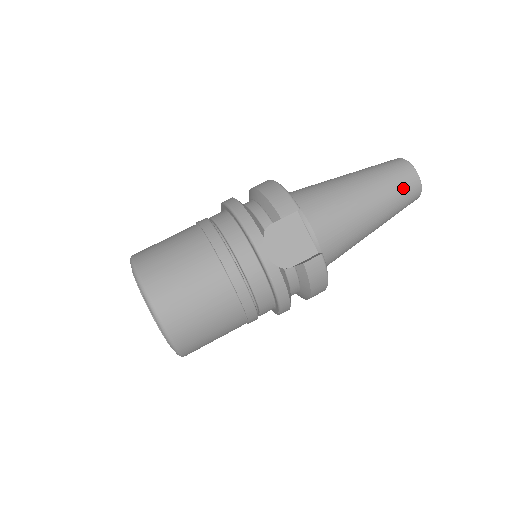
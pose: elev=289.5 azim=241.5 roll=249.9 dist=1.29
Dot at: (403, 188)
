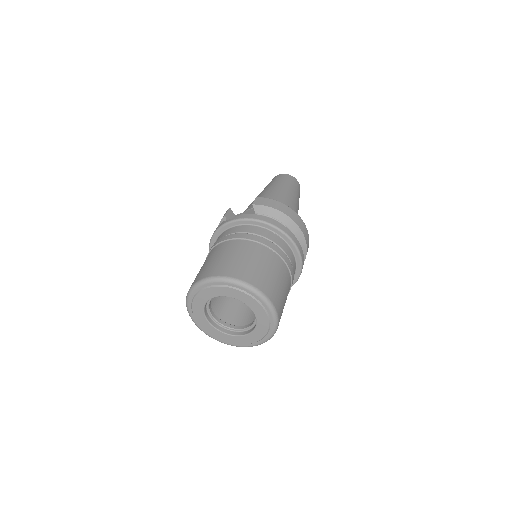
Dot at: (277, 179)
